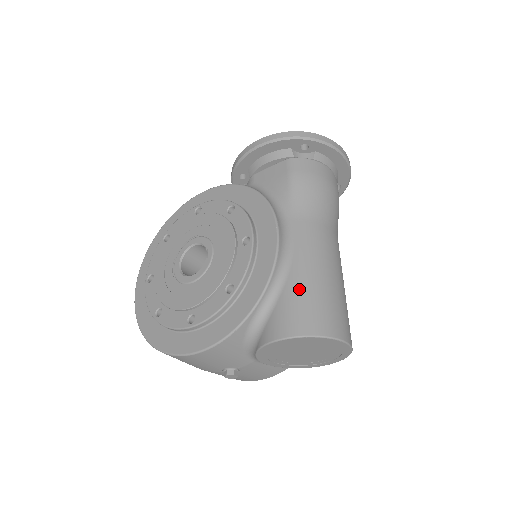
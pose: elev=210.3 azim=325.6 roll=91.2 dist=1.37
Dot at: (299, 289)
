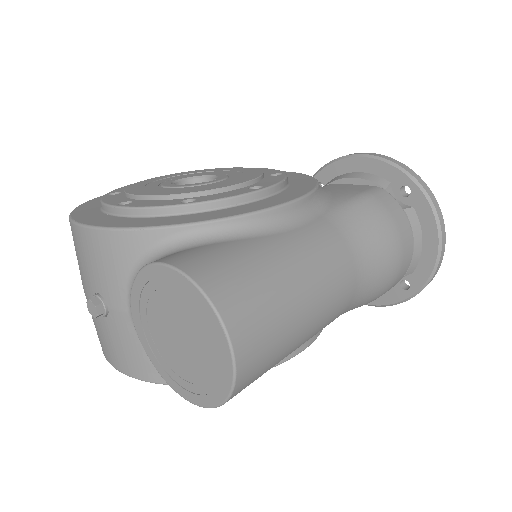
Dot at: (250, 252)
